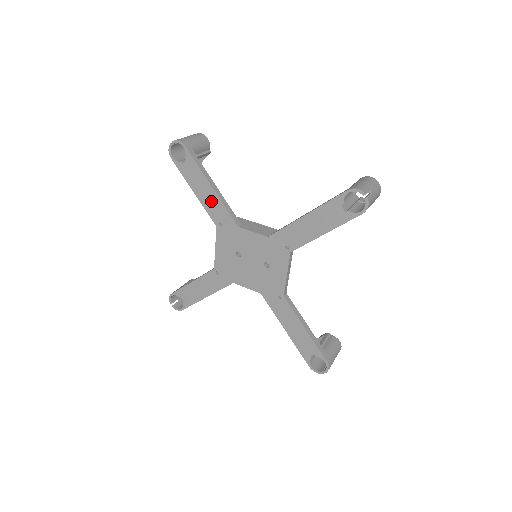
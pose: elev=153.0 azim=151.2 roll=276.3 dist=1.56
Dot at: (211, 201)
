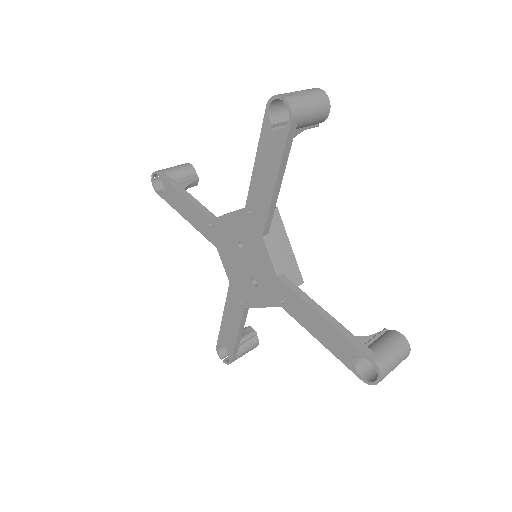
Dot at: (262, 190)
